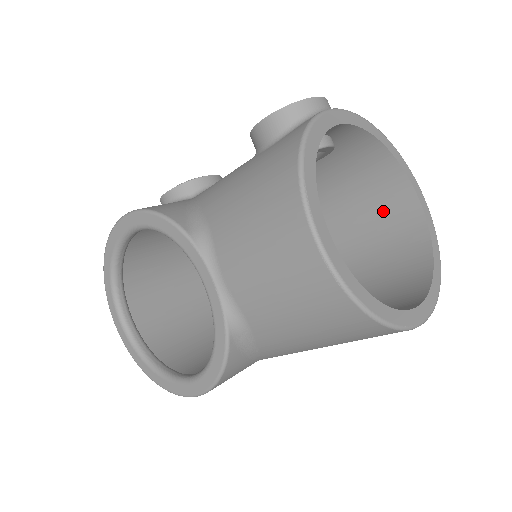
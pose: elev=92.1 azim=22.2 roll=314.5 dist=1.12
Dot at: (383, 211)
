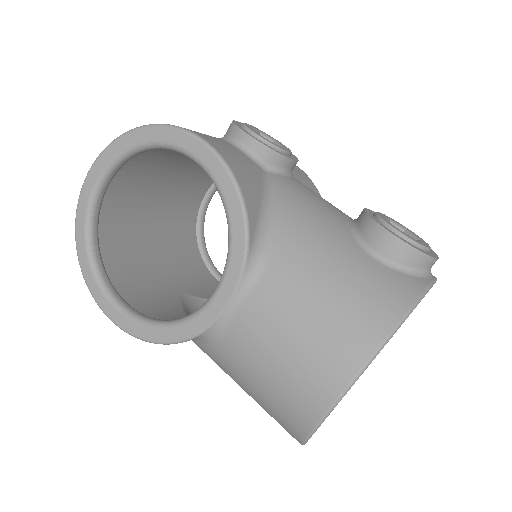
Dot at: occluded
